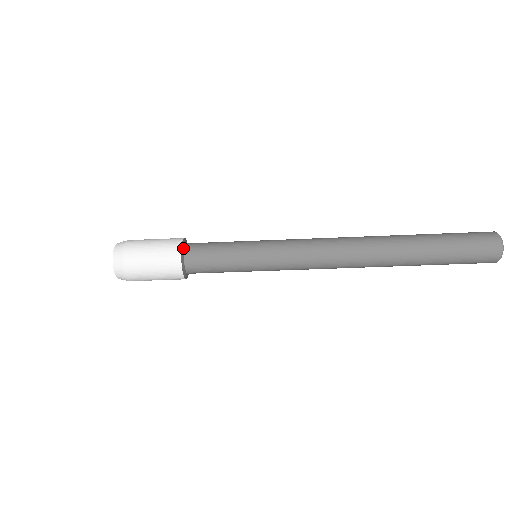
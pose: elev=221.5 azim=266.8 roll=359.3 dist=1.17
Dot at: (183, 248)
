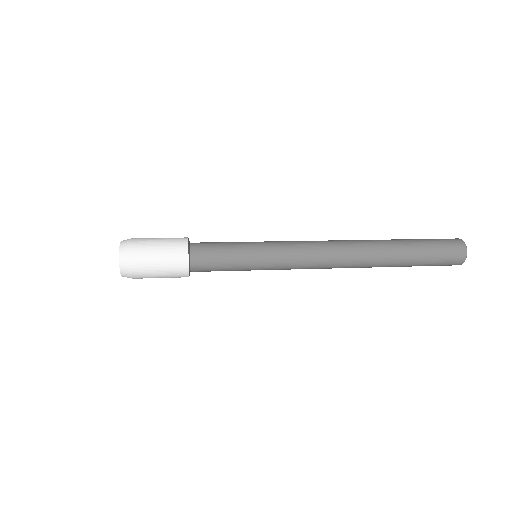
Dot at: (189, 250)
